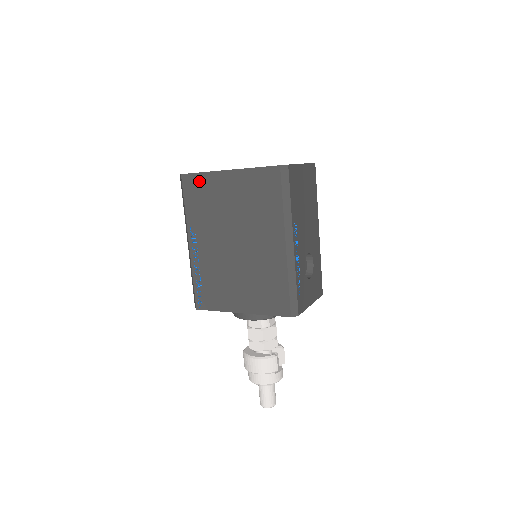
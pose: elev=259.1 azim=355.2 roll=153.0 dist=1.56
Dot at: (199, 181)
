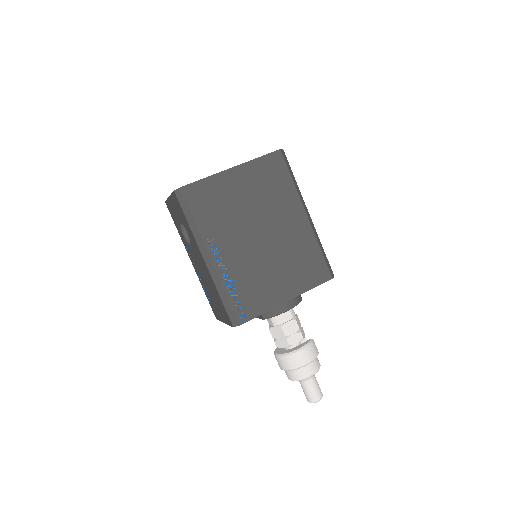
Dot at: (204, 188)
